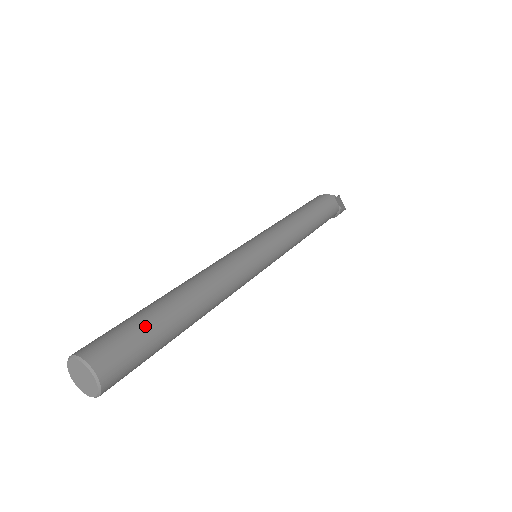
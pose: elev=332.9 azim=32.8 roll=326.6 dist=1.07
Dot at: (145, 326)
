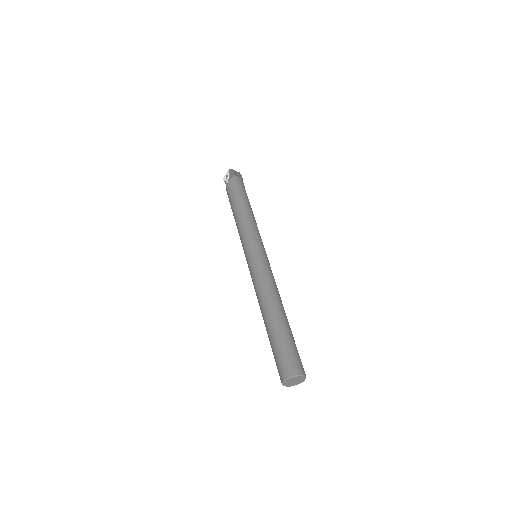
Dot at: (286, 341)
